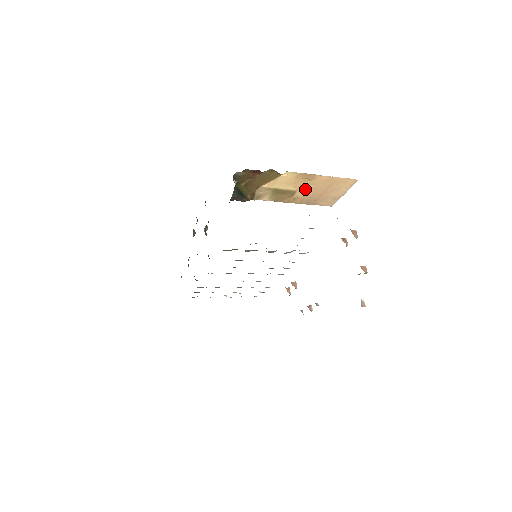
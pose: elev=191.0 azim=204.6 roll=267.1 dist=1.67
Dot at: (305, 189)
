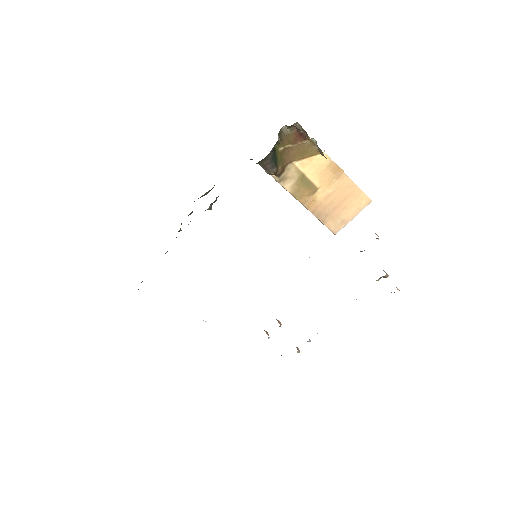
Dot at: (326, 191)
